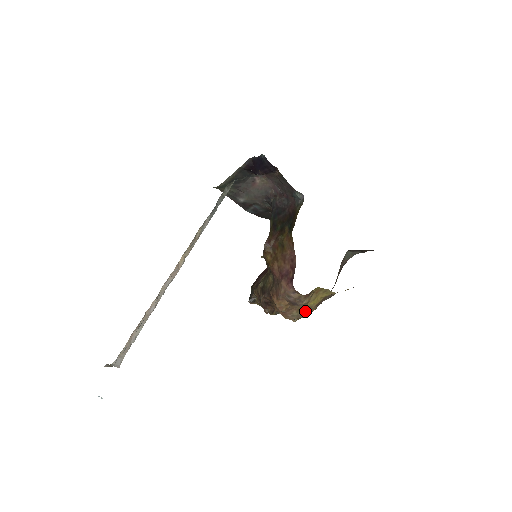
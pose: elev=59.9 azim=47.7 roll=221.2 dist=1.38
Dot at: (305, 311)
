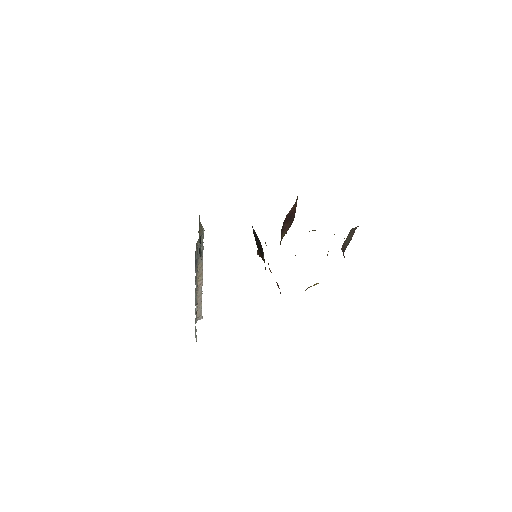
Dot at: occluded
